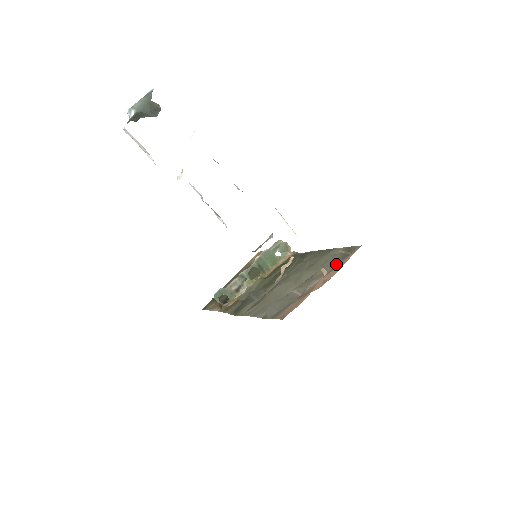
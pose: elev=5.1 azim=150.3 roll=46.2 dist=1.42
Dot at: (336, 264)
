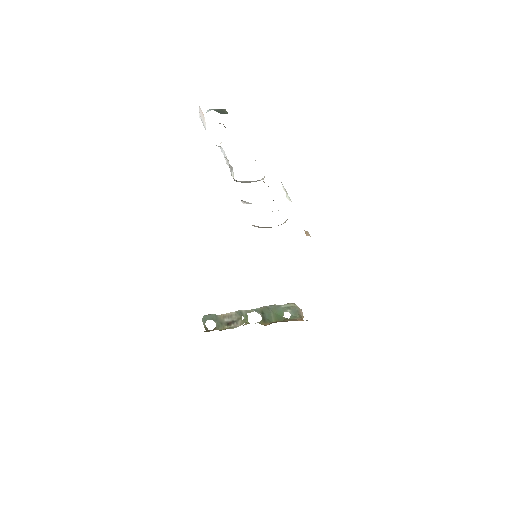
Dot at: occluded
